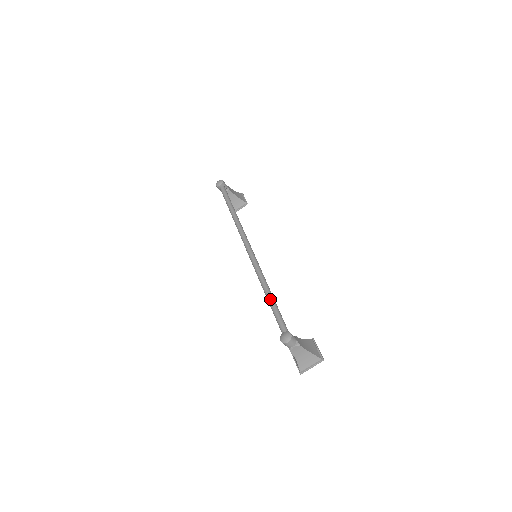
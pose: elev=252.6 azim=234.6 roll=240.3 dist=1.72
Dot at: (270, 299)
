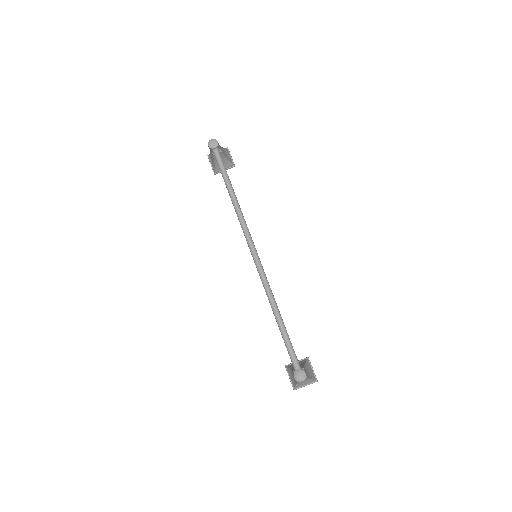
Dot at: (282, 327)
